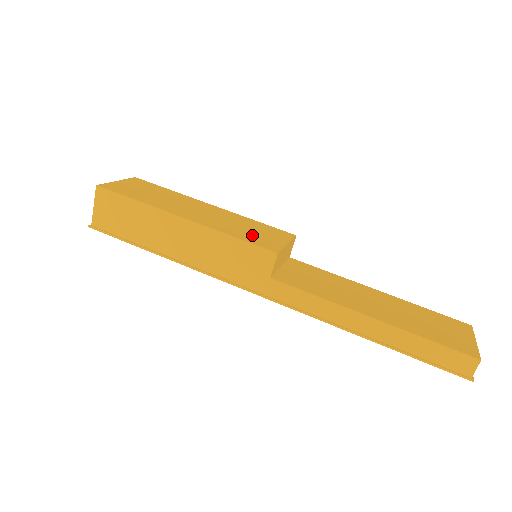
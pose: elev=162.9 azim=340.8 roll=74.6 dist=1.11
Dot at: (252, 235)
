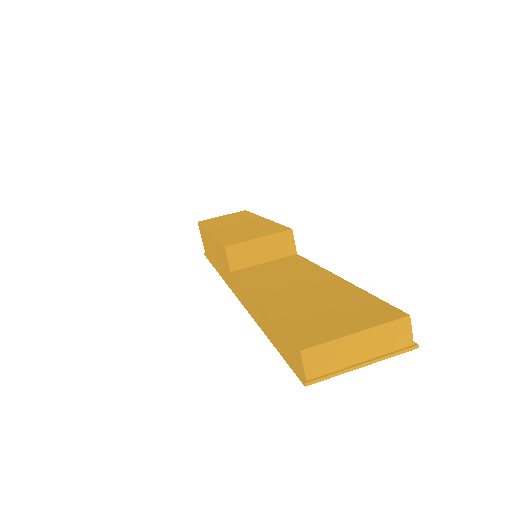
Dot at: (238, 236)
